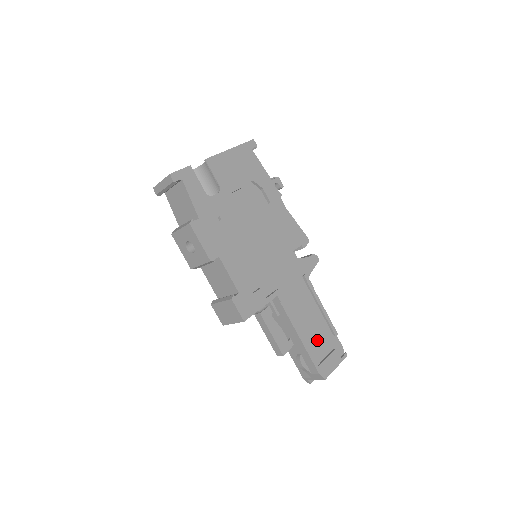
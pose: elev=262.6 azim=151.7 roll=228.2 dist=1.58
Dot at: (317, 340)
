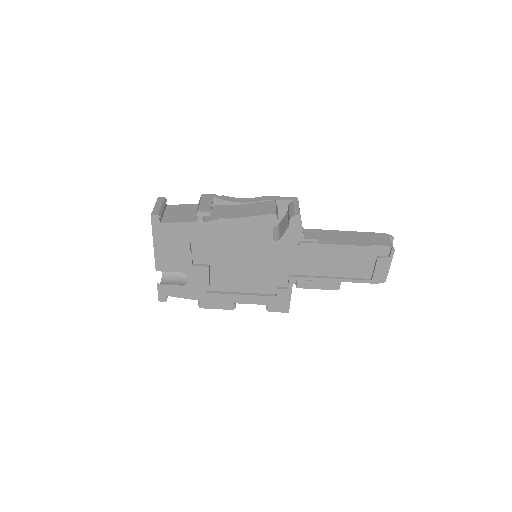
Dot at: (355, 265)
